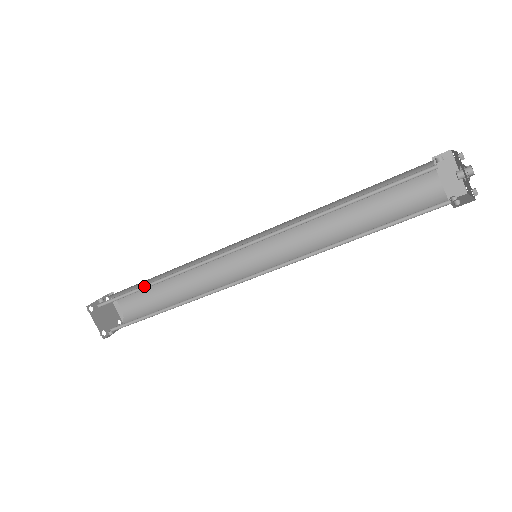
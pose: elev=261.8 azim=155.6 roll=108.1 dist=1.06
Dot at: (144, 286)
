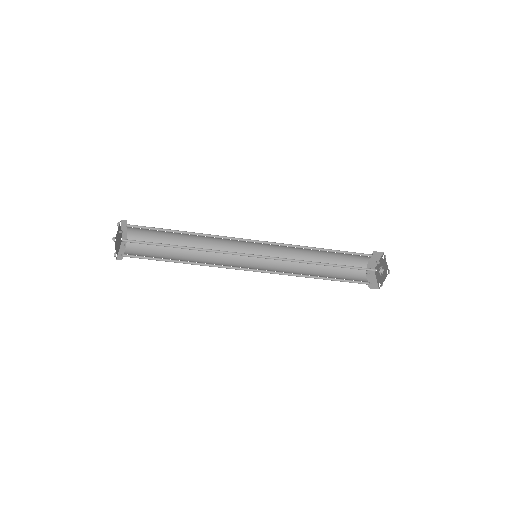
Dot at: (171, 245)
